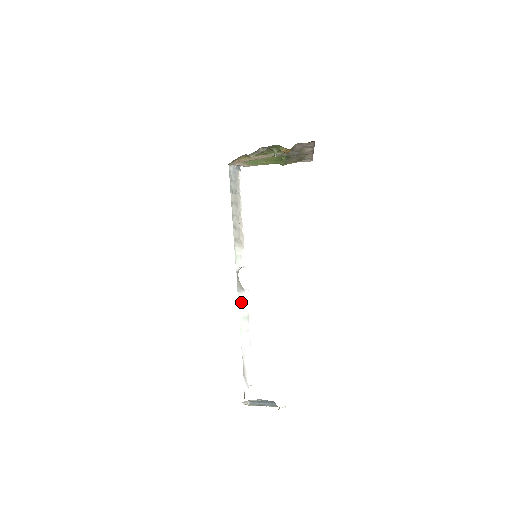
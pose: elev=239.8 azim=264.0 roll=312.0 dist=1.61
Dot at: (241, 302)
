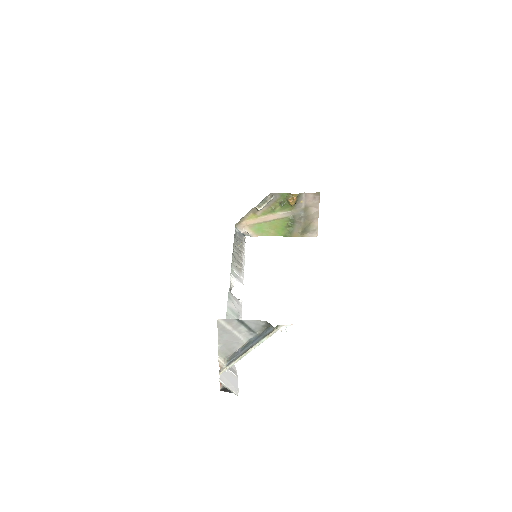
Dot at: (231, 300)
